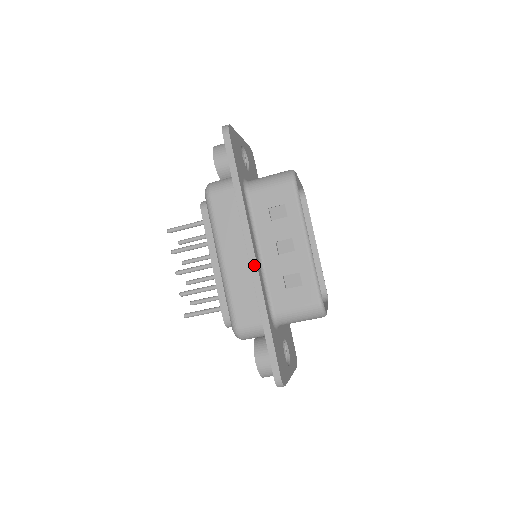
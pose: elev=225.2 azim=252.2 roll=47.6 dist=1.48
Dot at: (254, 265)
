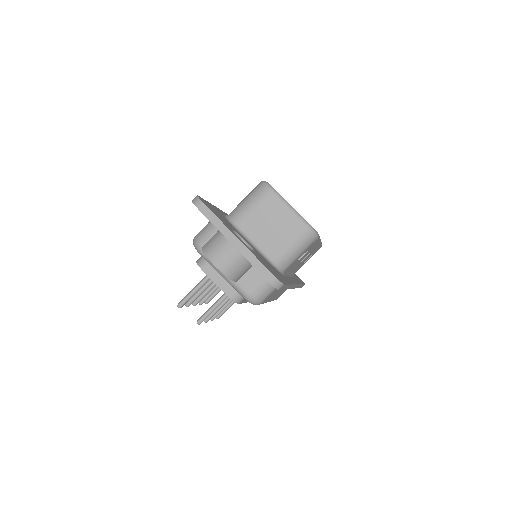
Dot at: occluded
